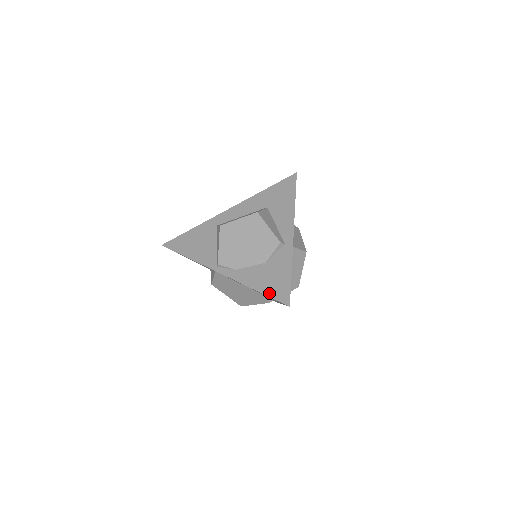
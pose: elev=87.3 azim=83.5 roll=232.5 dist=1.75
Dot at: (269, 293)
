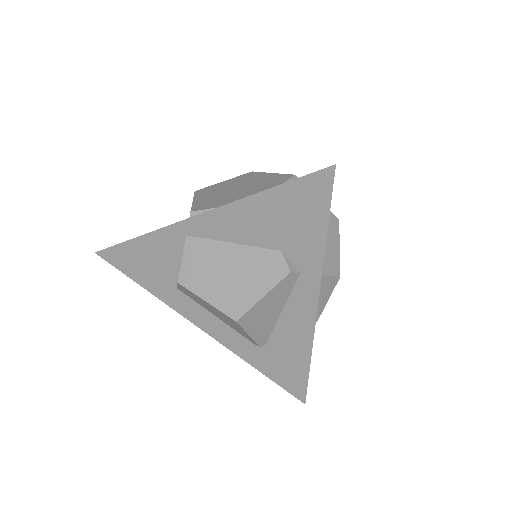
Dot at: (290, 181)
